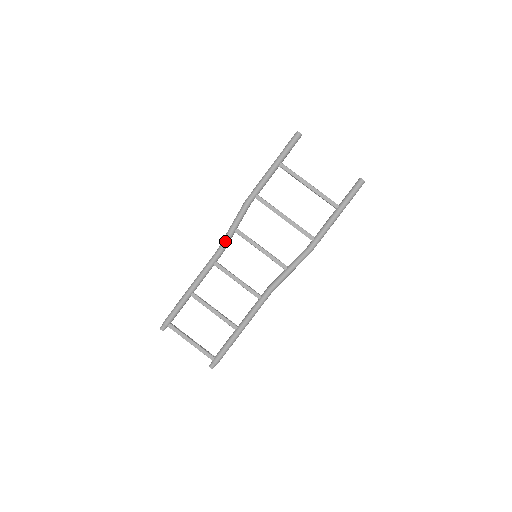
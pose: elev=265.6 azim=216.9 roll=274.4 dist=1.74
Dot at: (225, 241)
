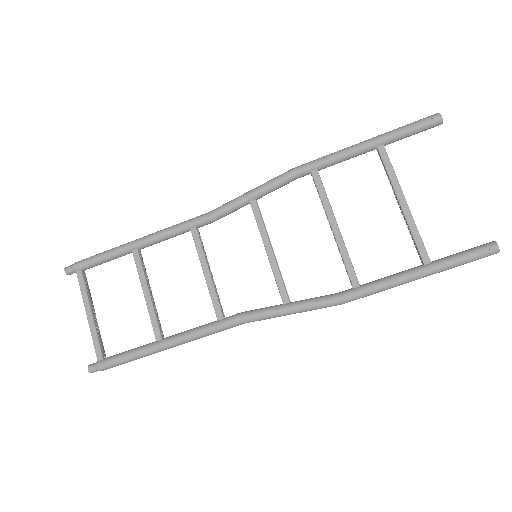
Dot at: (227, 206)
